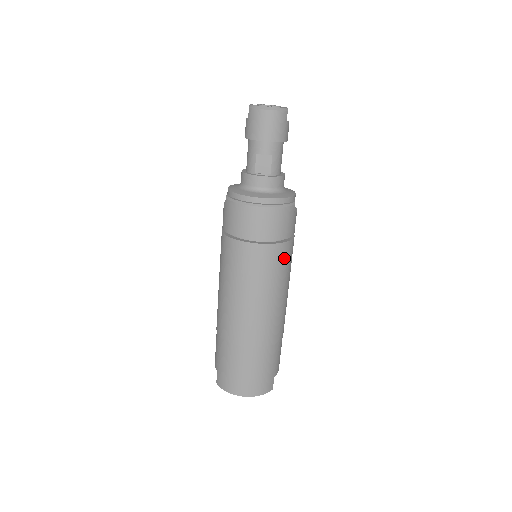
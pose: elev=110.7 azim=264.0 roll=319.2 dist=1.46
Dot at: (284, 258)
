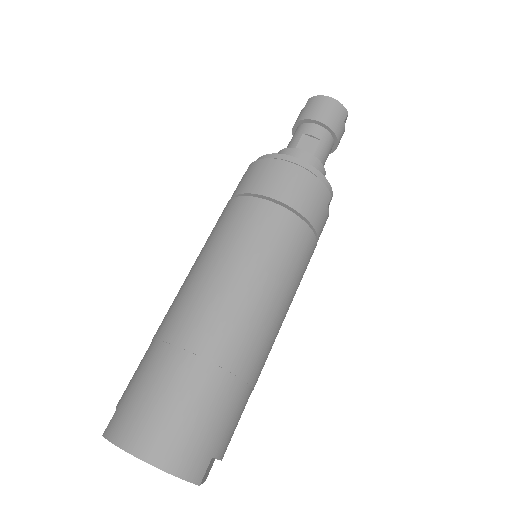
Dot at: (300, 247)
